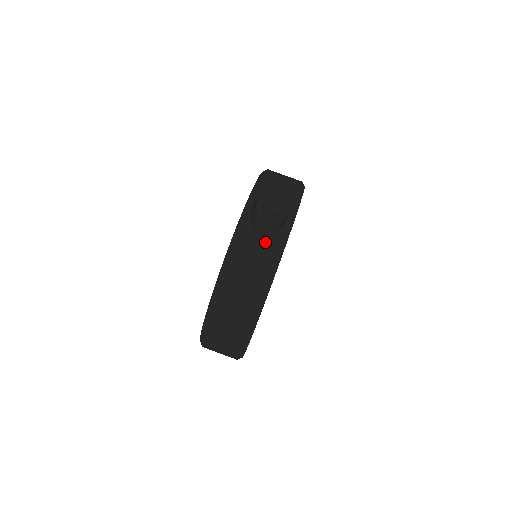
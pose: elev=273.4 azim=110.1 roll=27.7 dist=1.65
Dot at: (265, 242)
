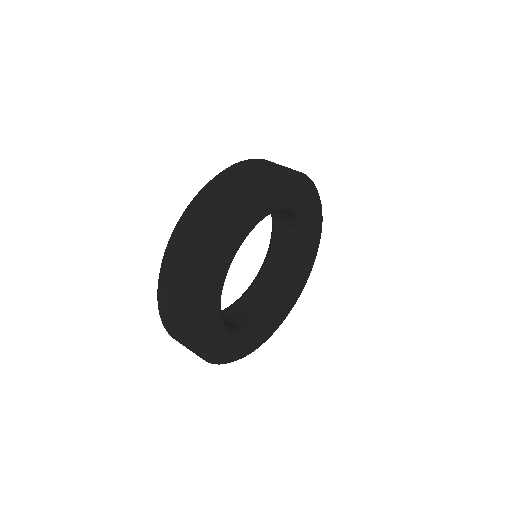
Dot at: (283, 166)
